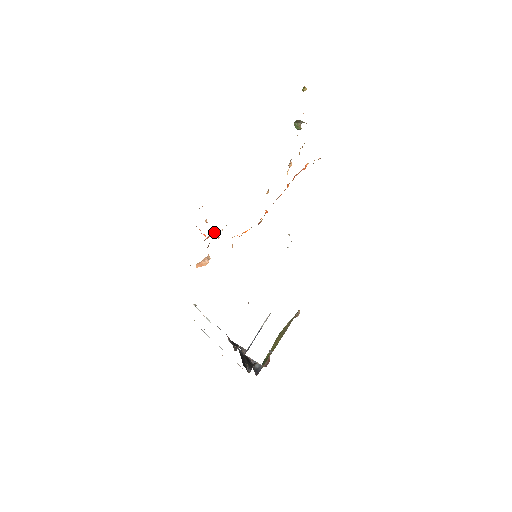
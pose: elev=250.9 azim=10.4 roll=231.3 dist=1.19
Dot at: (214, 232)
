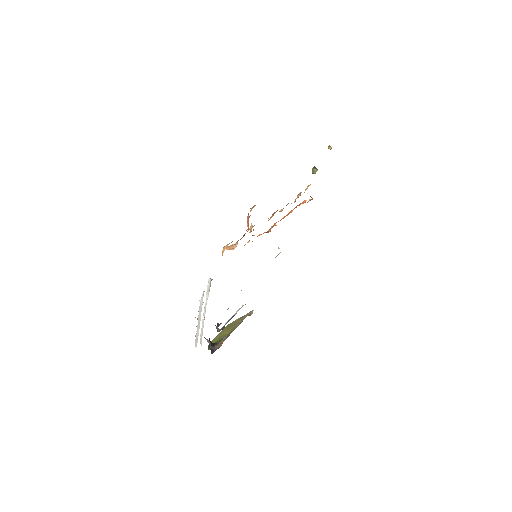
Dot at: (252, 227)
